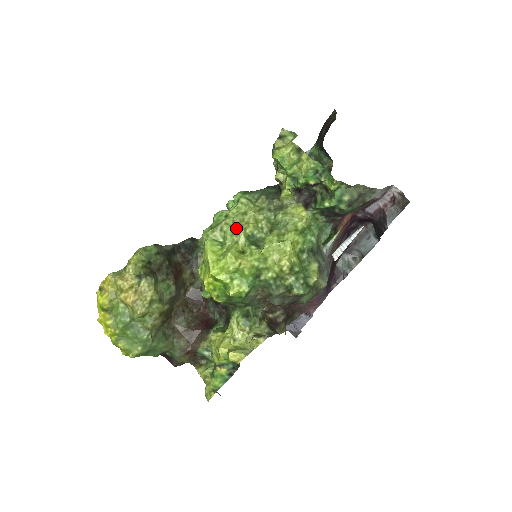
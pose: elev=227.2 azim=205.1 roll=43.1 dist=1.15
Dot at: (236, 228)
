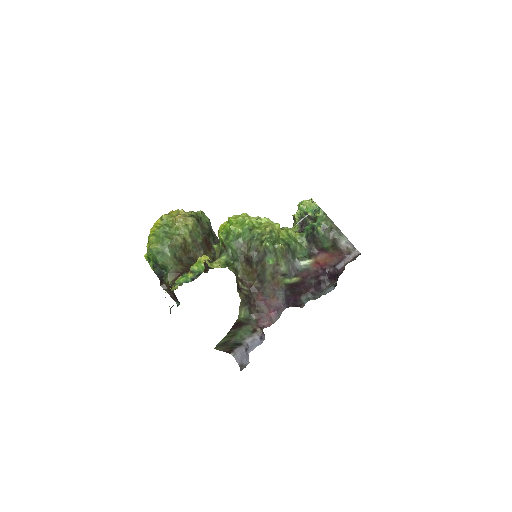
Dot at: occluded
